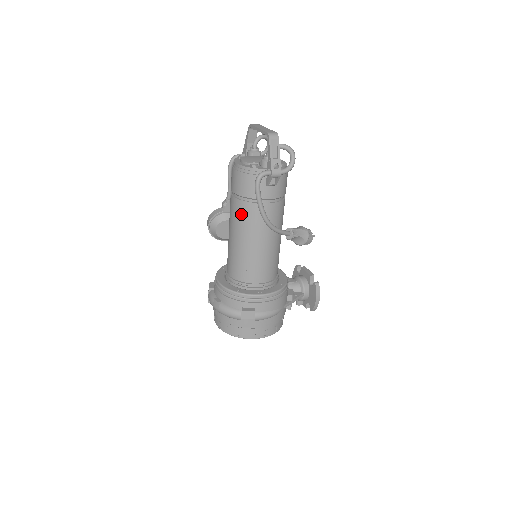
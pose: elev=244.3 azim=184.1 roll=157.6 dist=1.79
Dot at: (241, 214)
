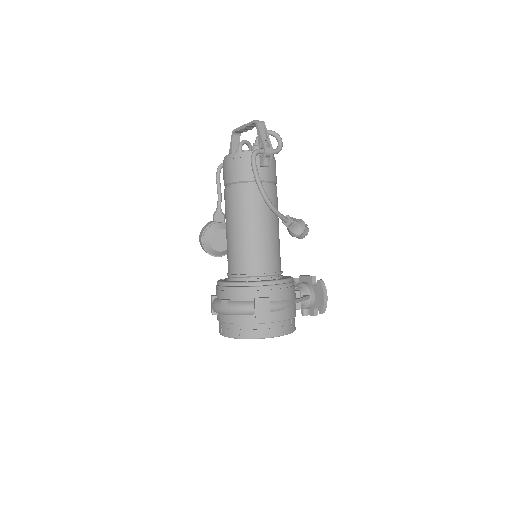
Dot at: (239, 200)
